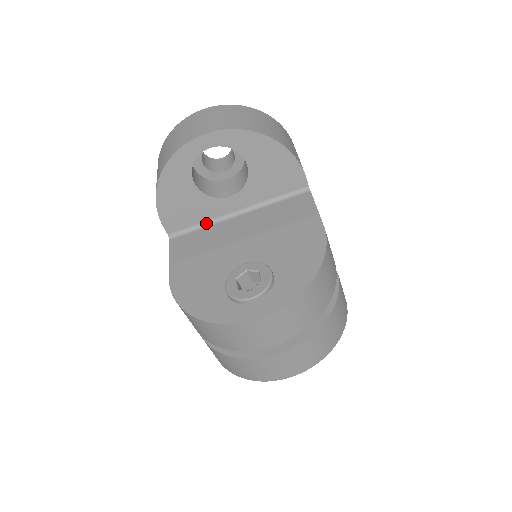
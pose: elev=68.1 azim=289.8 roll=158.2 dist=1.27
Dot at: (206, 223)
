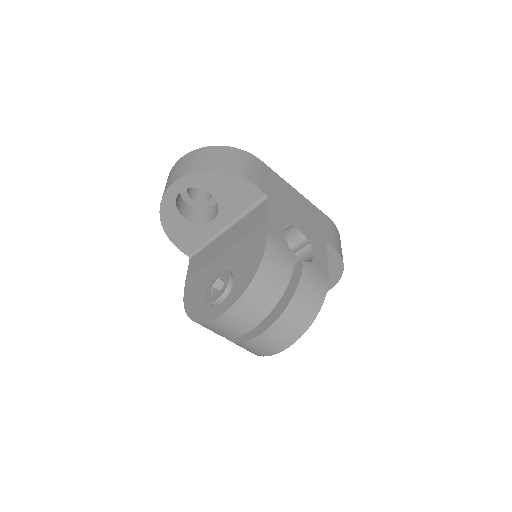
Dot at: (208, 242)
